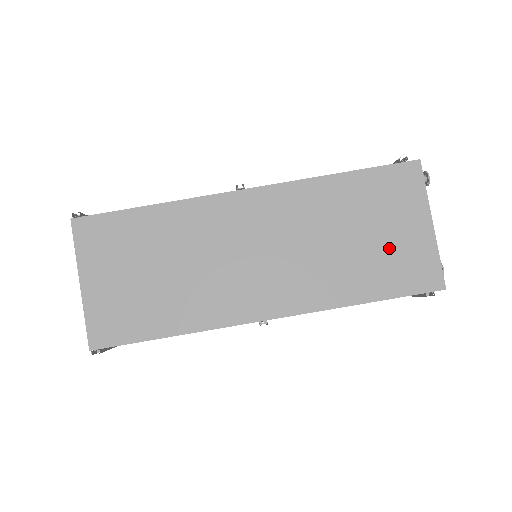
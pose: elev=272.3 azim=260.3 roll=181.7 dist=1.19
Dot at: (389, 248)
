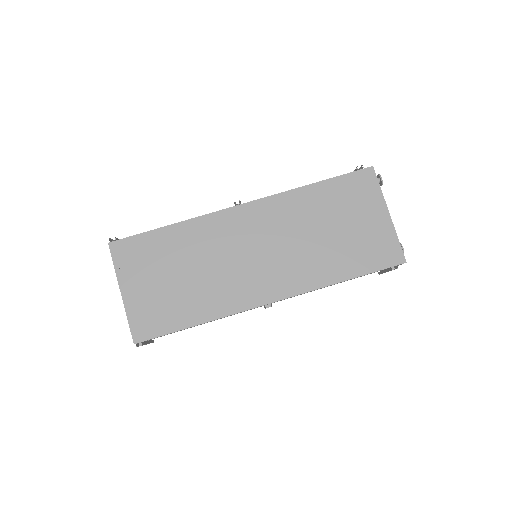
Dot at: (358, 236)
